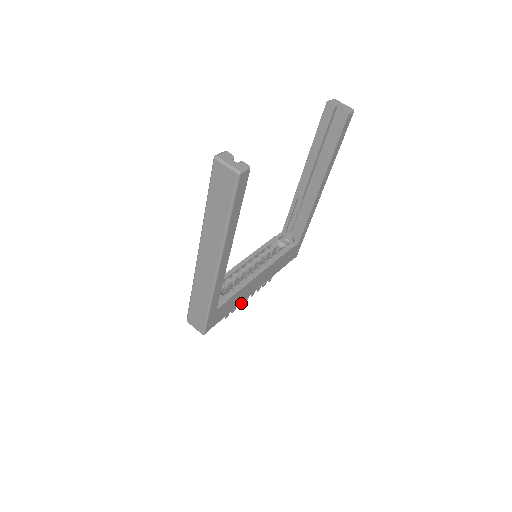
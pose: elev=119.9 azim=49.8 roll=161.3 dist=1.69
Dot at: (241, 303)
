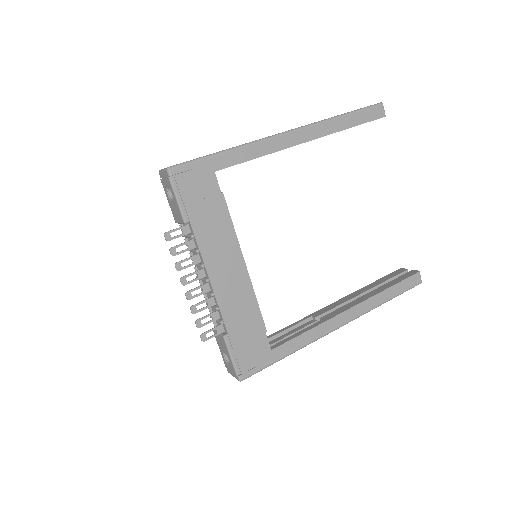
Dot at: (182, 267)
